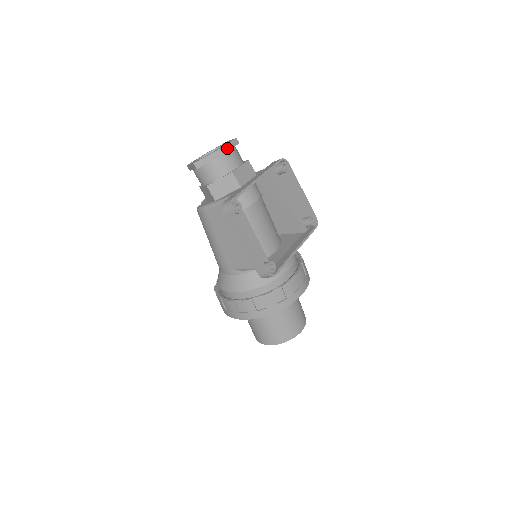
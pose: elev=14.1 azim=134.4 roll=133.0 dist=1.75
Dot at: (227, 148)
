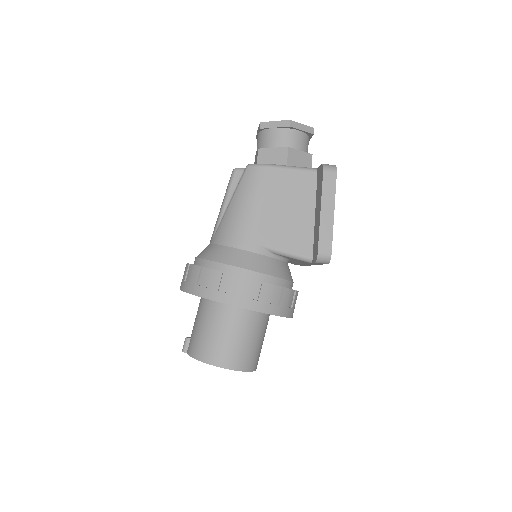
Dot at: occluded
